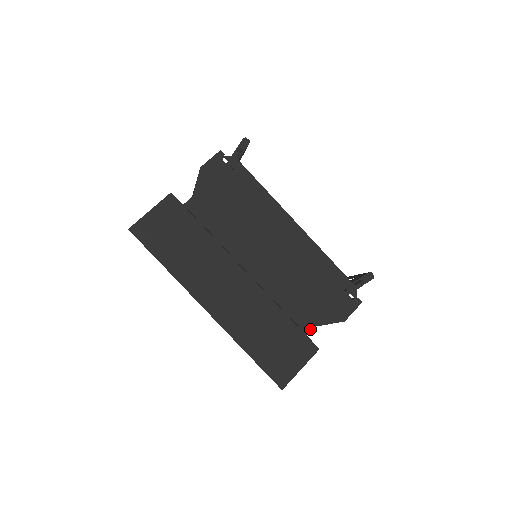
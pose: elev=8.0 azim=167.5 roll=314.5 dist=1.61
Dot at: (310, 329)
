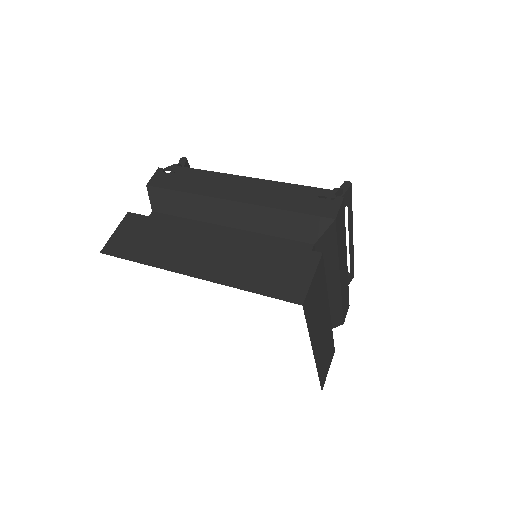
Dot at: (309, 249)
